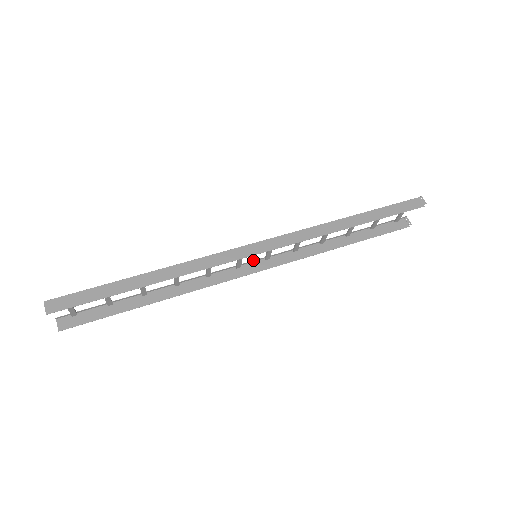
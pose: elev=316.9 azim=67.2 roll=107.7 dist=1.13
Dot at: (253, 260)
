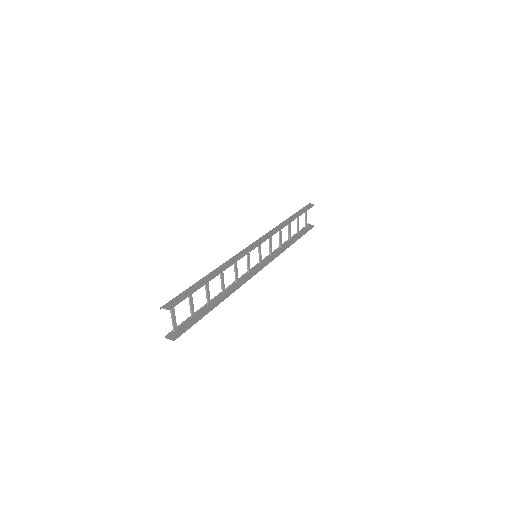
Dot at: (254, 266)
